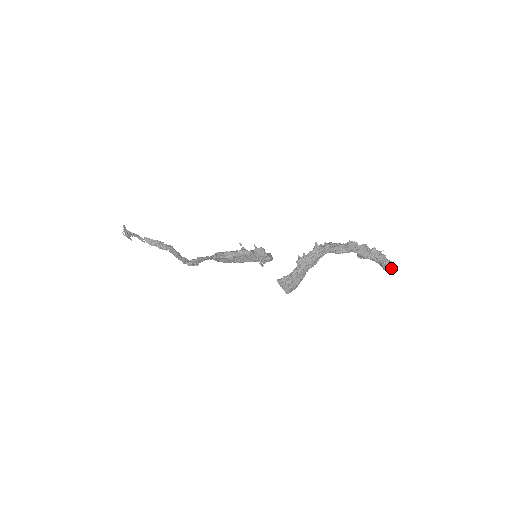
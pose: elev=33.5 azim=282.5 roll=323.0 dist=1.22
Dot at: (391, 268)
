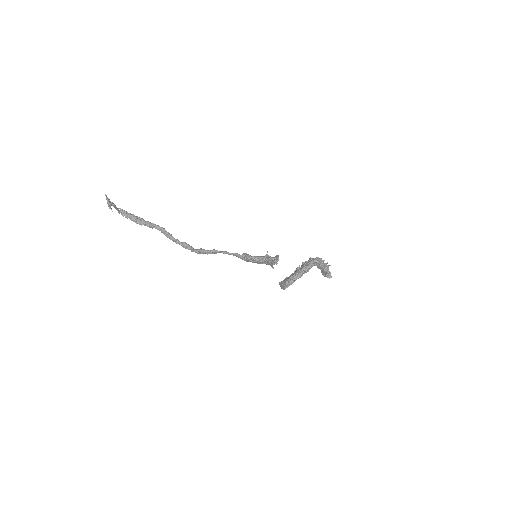
Dot at: (330, 277)
